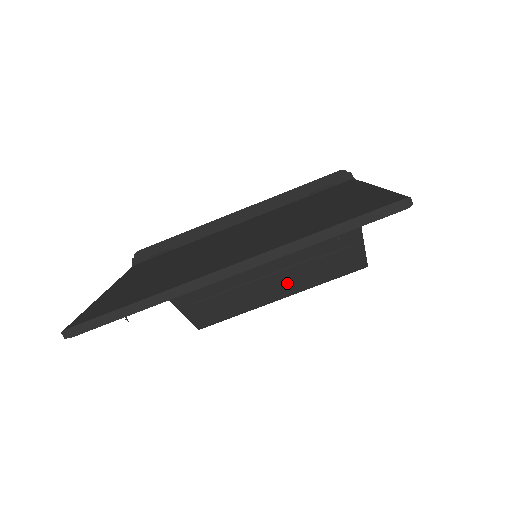
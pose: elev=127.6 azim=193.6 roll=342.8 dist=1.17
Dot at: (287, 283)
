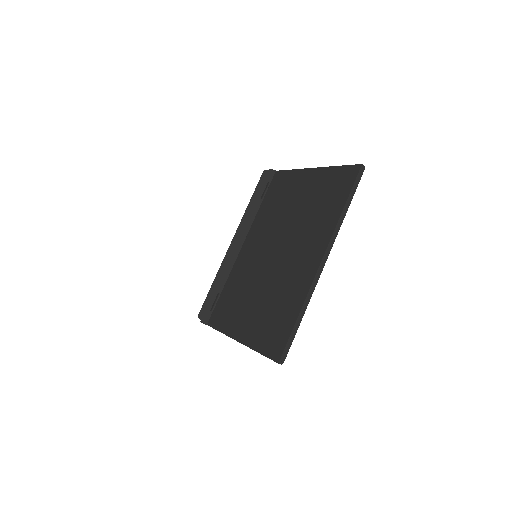
Dot at: occluded
